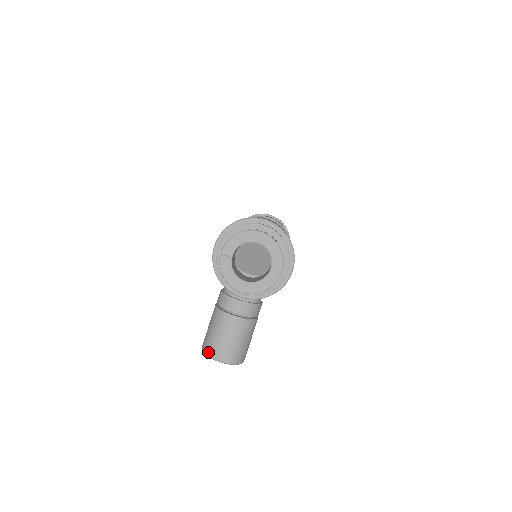
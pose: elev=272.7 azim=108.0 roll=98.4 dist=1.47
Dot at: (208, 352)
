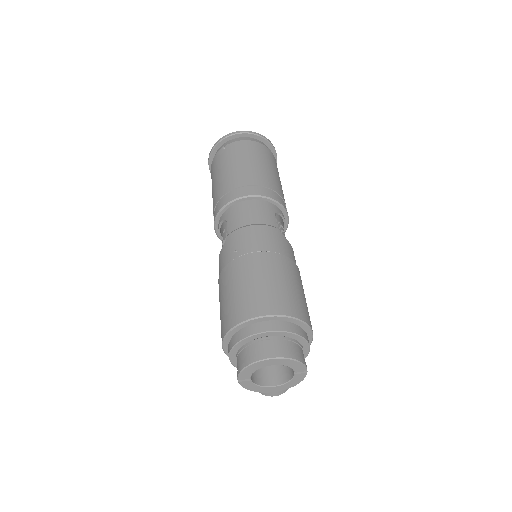
Dot at: (260, 392)
